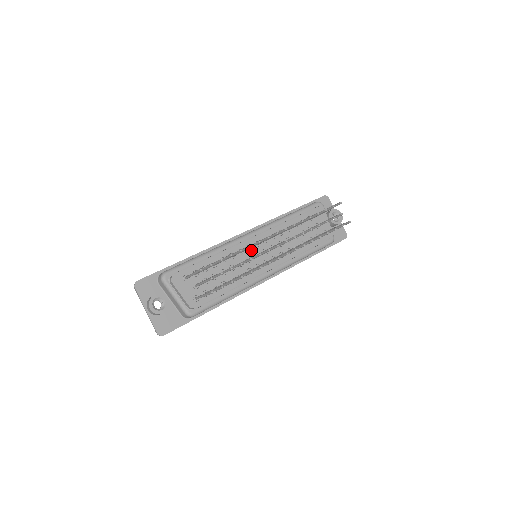
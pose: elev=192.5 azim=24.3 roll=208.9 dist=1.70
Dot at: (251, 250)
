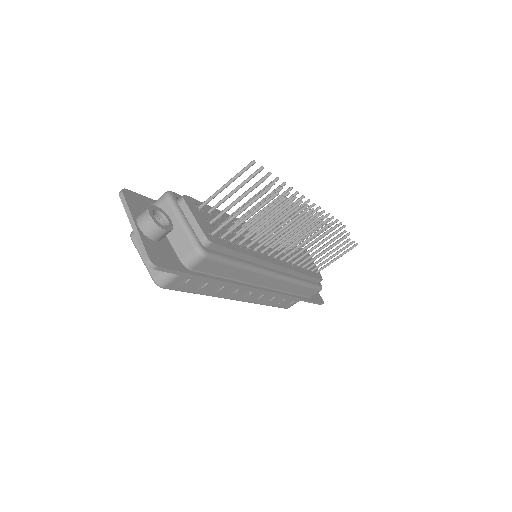
Dot at: occluded
